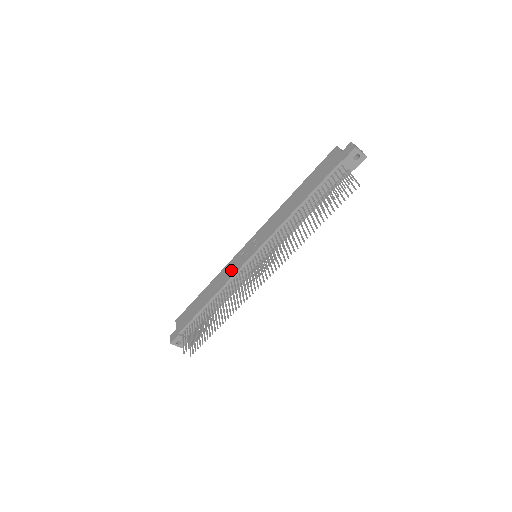
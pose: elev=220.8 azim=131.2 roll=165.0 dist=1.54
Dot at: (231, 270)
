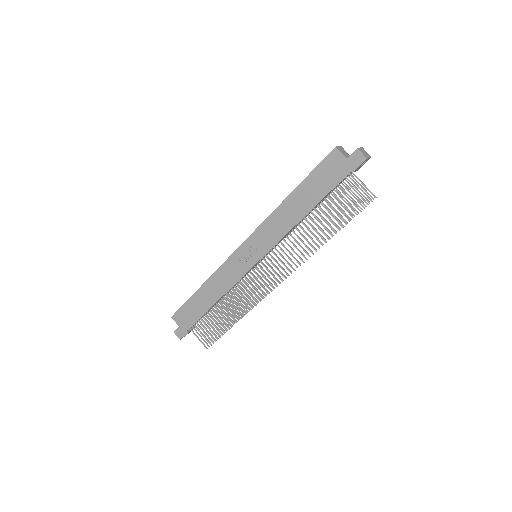
Dot at: (232, 274)
